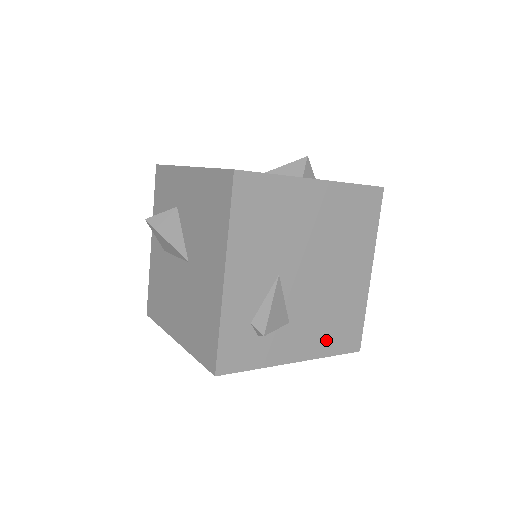
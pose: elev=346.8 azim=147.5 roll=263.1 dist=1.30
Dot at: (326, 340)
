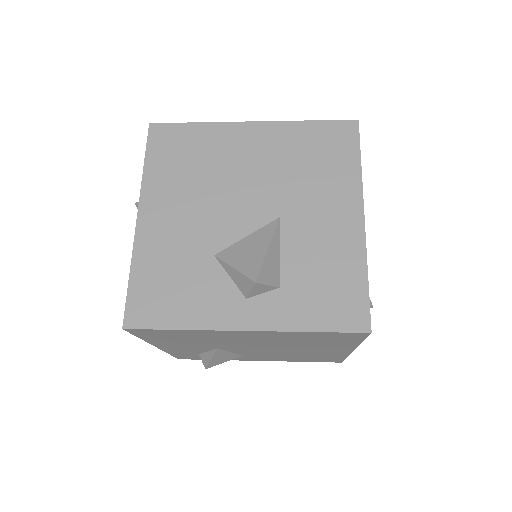
Dot at: (293, 359)
